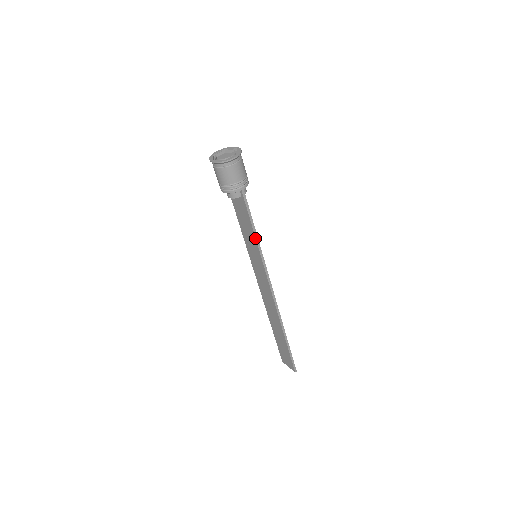
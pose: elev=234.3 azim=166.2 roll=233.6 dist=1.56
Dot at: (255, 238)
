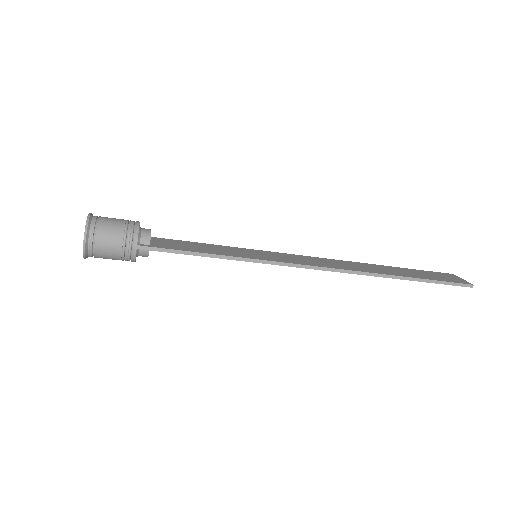
Dot at: (219, 258)
